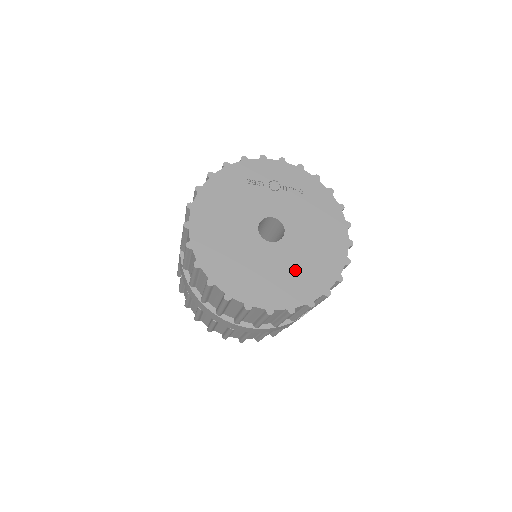
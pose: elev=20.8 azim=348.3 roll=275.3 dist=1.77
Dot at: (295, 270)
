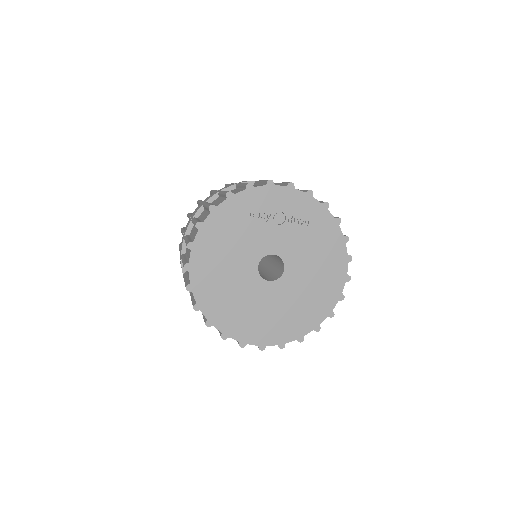
Dot at: (290, 308)
